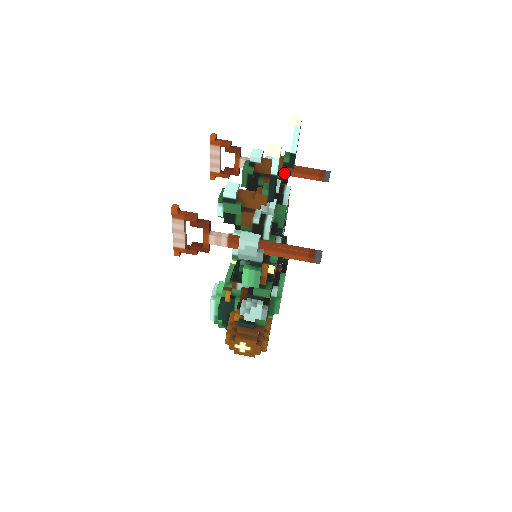
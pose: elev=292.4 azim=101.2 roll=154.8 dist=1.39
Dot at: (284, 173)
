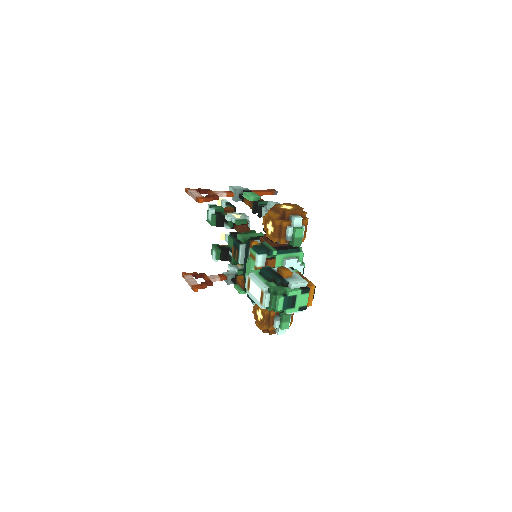
Dot at: occluded
